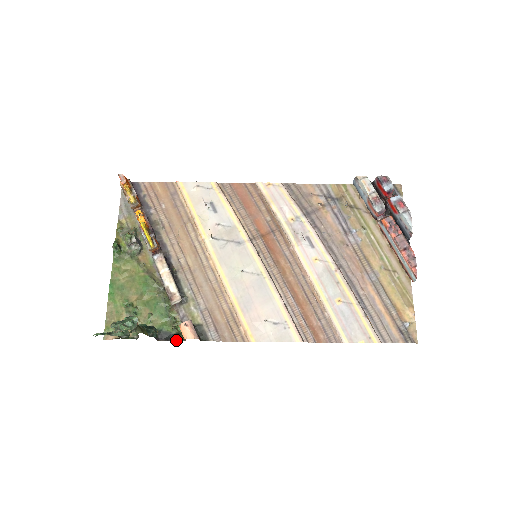
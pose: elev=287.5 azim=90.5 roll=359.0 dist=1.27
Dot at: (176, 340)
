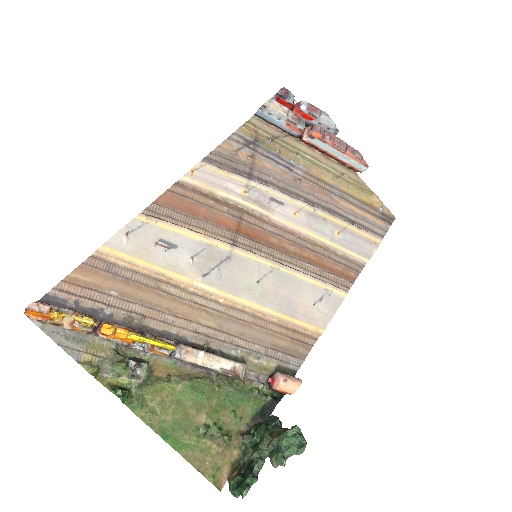
Dot at: (276, 404)
